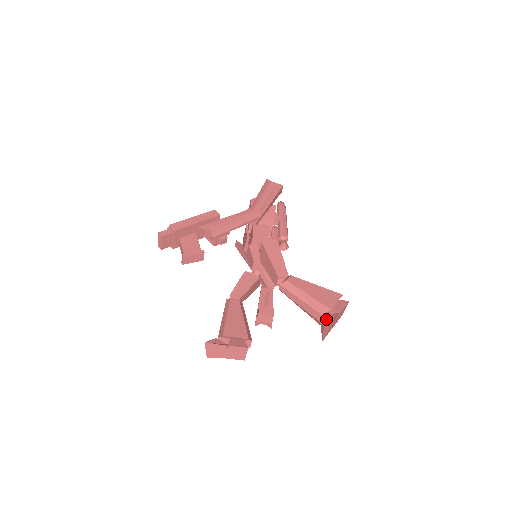
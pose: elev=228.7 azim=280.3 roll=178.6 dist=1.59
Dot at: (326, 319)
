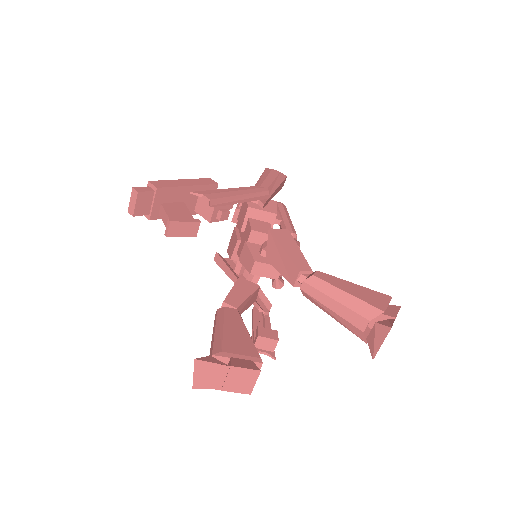
Dot at: (379, 325)
